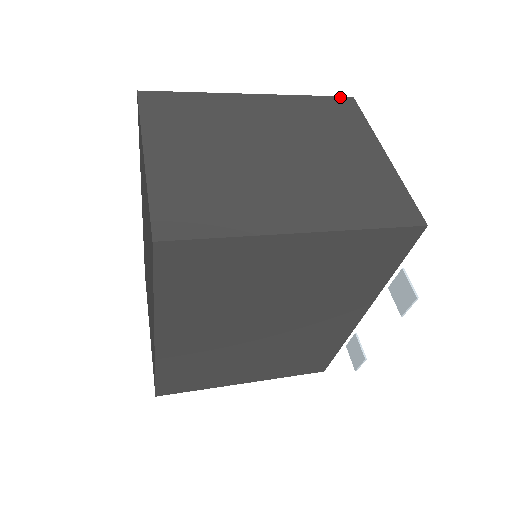
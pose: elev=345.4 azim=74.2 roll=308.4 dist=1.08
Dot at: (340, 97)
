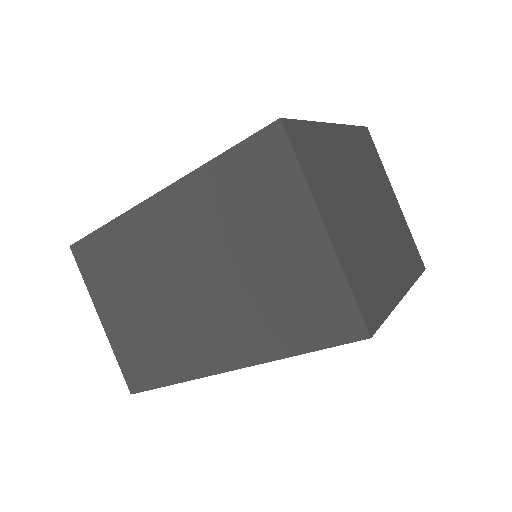
Dot at: (364, 127)
